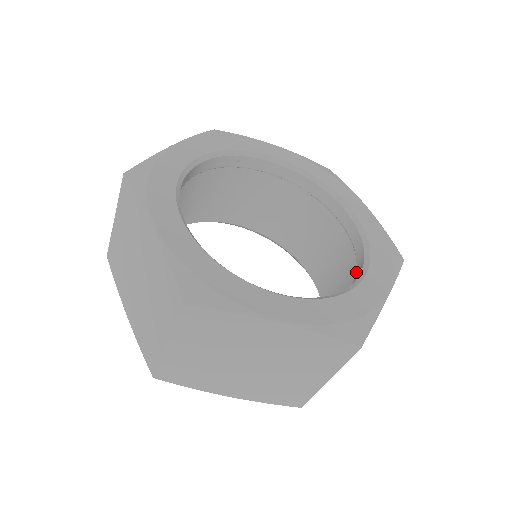
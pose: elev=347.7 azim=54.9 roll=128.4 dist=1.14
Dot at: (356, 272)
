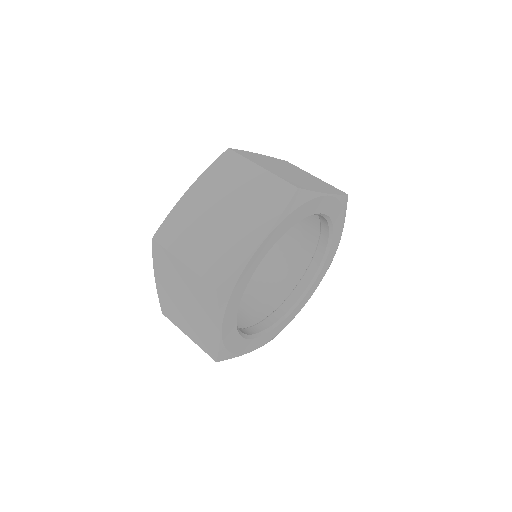
Dot at: (301, 282)
